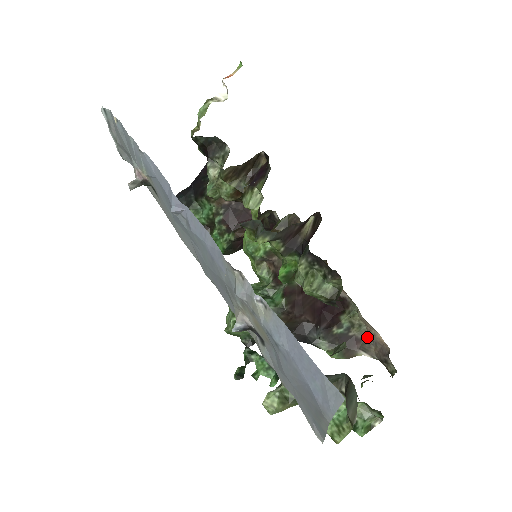
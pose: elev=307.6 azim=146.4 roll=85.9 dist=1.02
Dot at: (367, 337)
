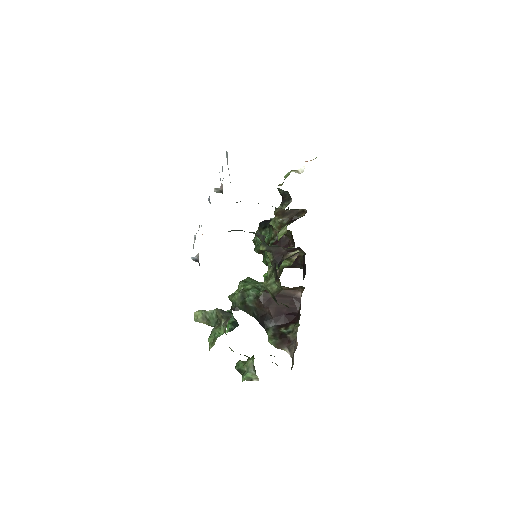
Dot at: (294, 341)
